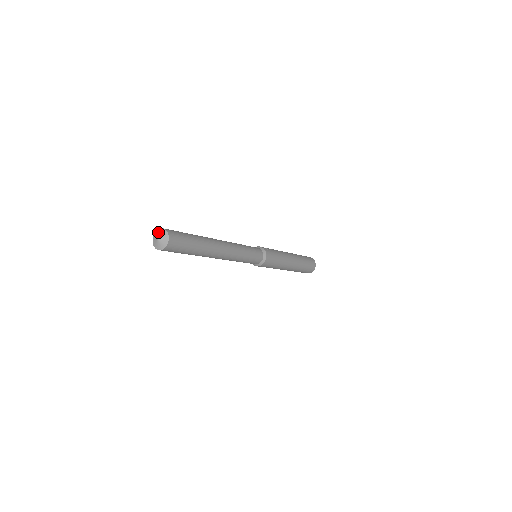
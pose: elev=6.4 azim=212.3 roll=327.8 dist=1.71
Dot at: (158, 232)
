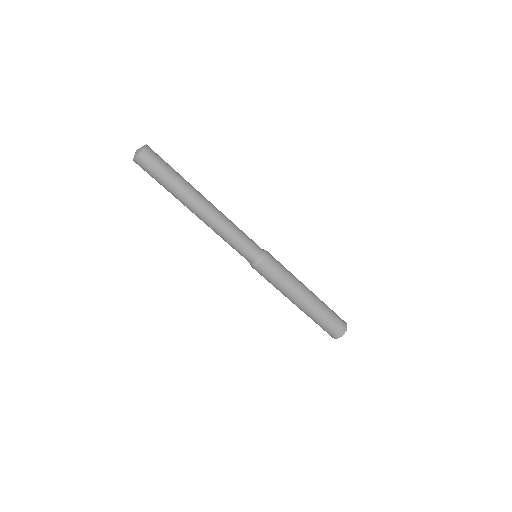
Dot at: occluded
